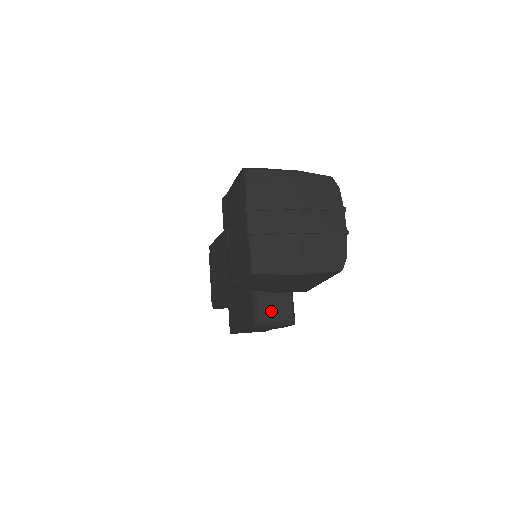
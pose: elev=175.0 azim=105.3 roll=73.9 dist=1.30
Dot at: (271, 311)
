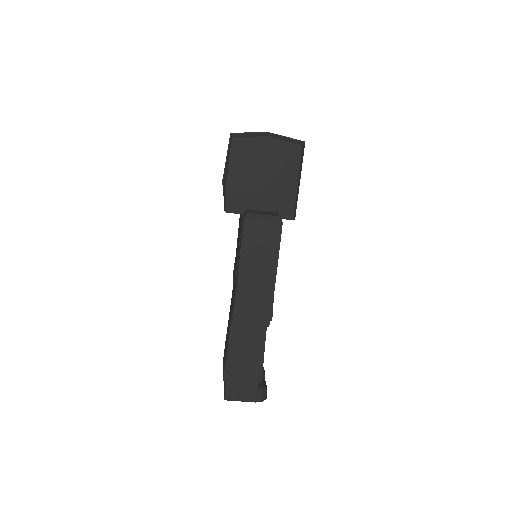
Dot at: (259, 213)
